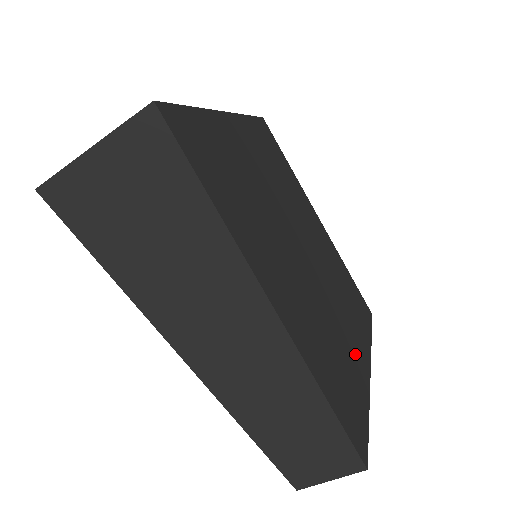
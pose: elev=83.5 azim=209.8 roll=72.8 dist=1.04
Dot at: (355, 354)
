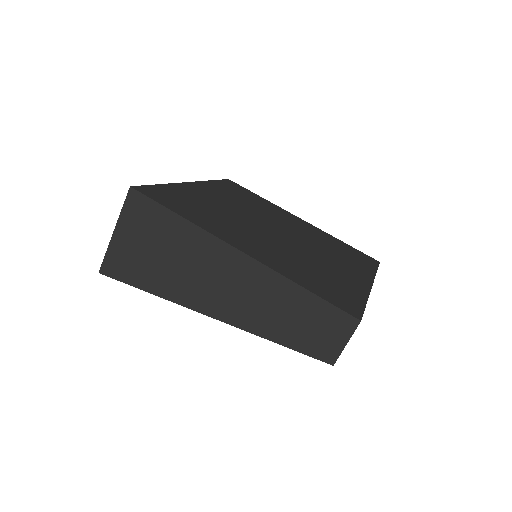
Dot at: (349, 277)
